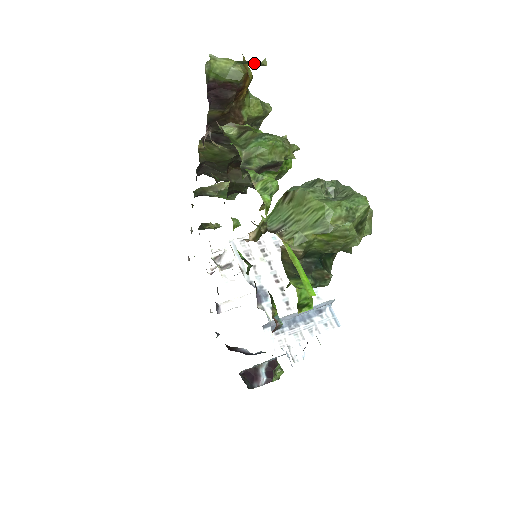
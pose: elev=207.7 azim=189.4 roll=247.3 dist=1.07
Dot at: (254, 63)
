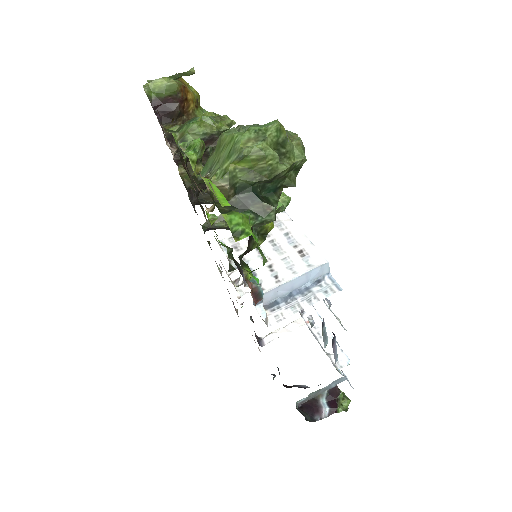
Dot at: (184, 74)
